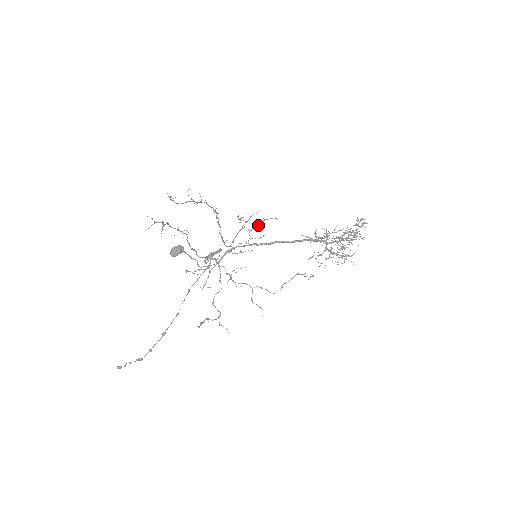
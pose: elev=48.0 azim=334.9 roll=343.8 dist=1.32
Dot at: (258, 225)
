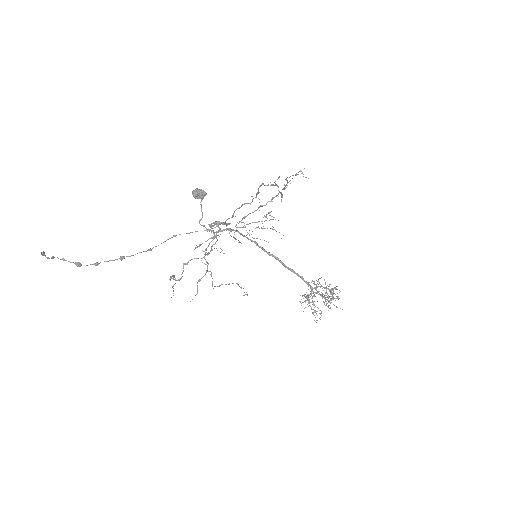
Dot at: (264, 228)
